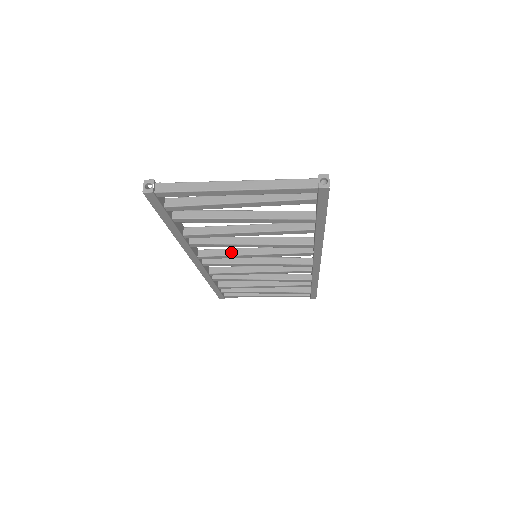
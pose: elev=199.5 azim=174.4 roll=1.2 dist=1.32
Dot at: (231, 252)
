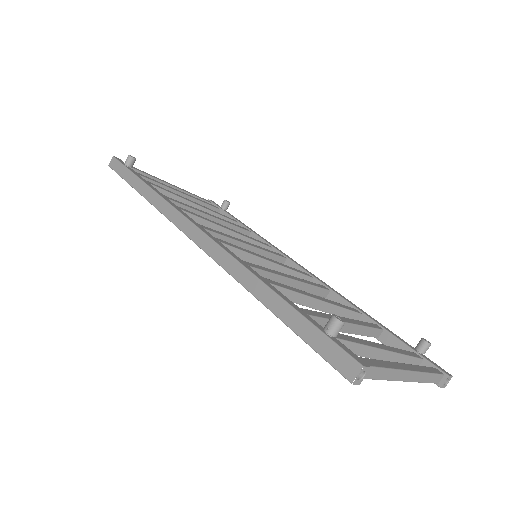
Dot at: (246, 258)
